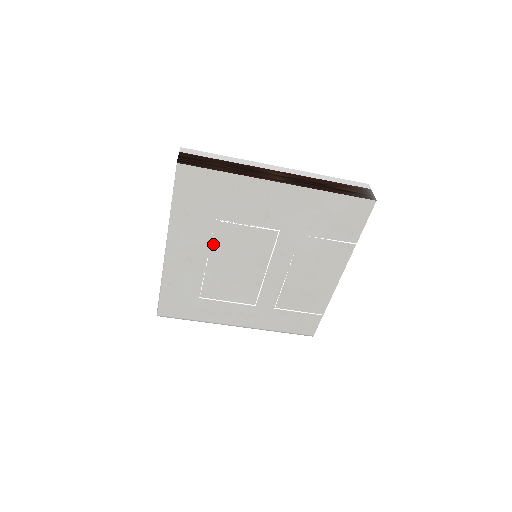
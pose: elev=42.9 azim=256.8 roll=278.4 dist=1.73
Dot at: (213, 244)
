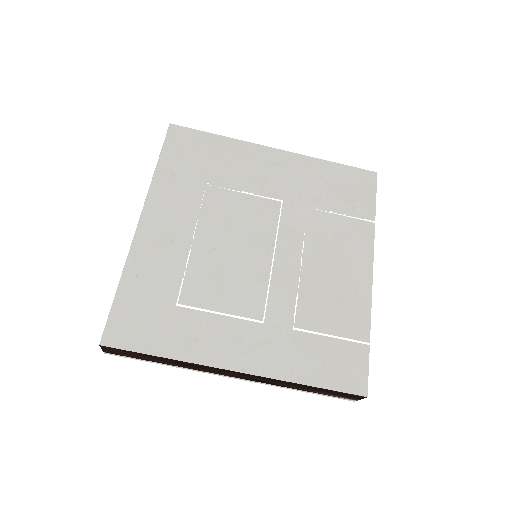
Dot at: (202, 215)
